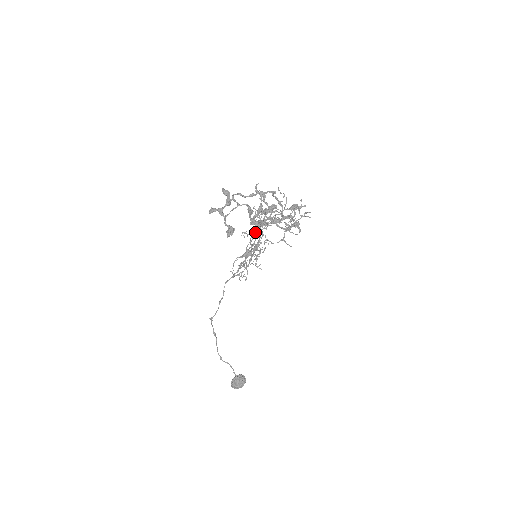
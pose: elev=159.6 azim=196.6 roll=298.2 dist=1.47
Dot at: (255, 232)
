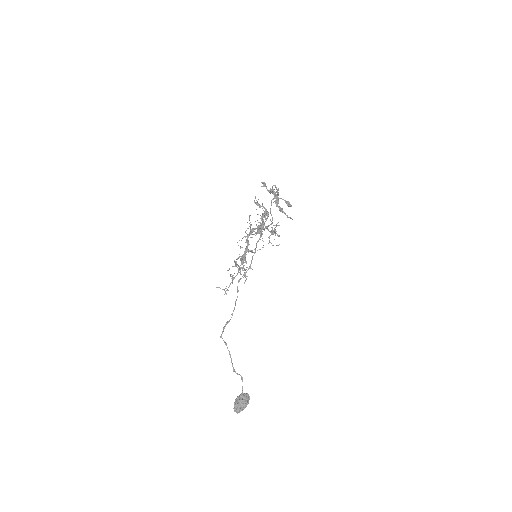
Dot at: occluded
